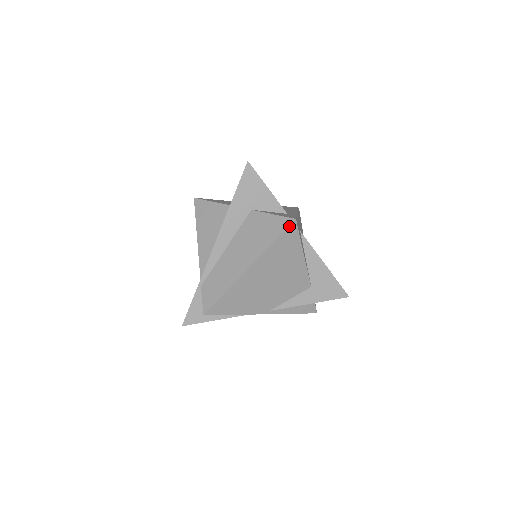
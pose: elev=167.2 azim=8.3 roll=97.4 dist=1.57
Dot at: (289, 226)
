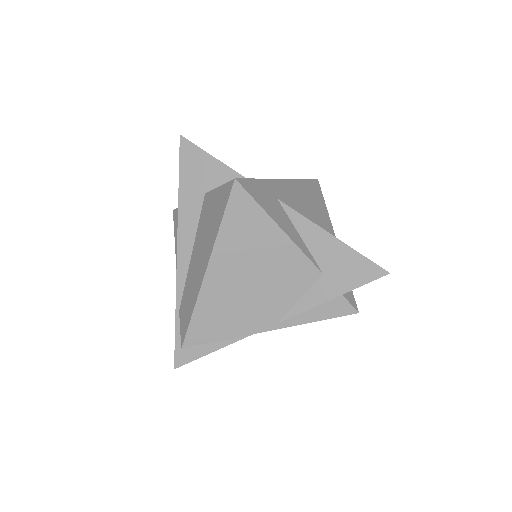
Dot at: (231, 192)
